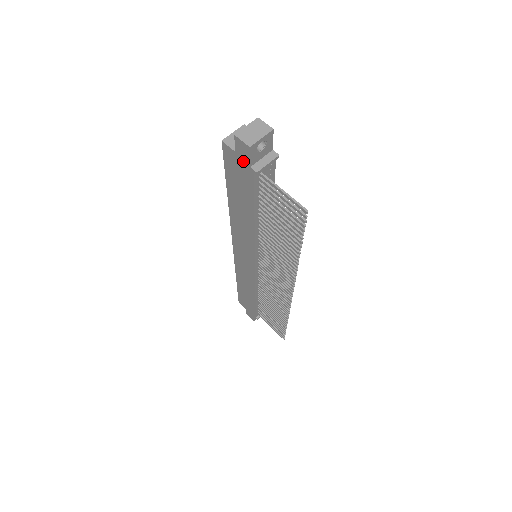
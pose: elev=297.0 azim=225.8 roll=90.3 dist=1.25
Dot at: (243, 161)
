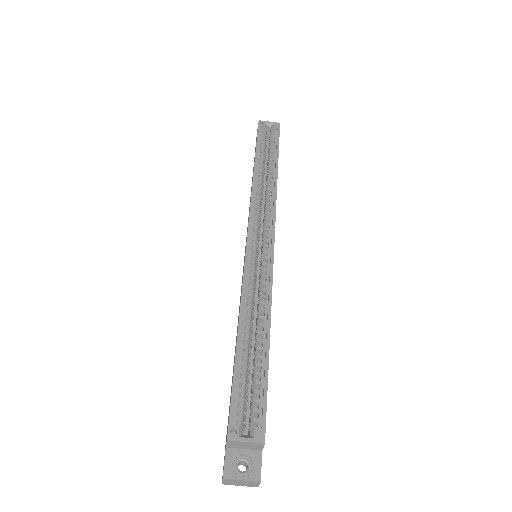
Dot at: occluded
